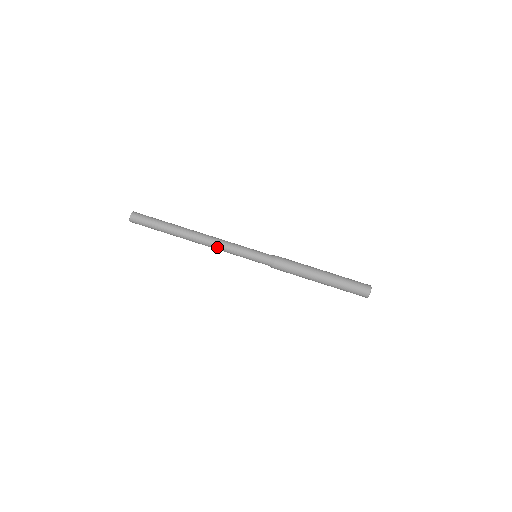
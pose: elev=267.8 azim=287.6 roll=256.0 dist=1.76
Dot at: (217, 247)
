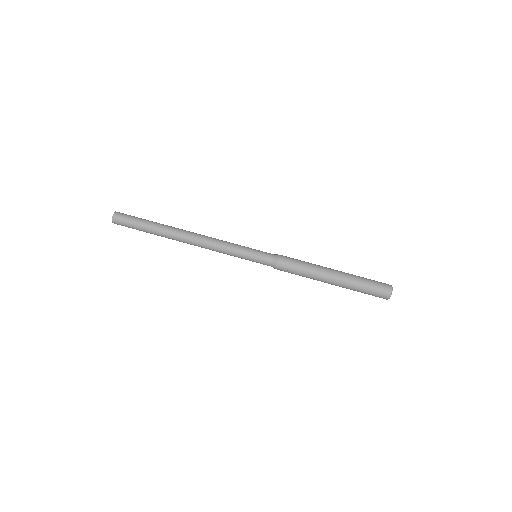
Dot at: (212, 242)
